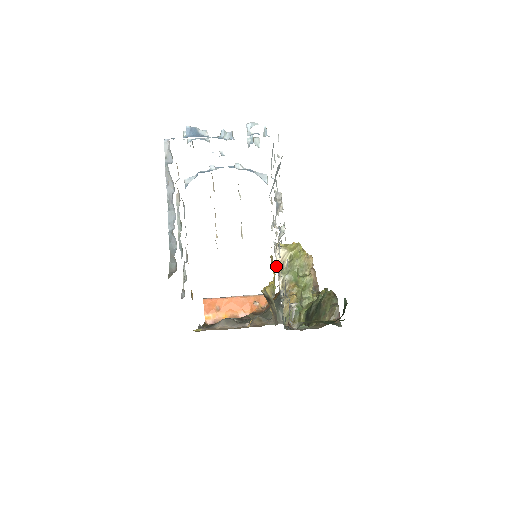
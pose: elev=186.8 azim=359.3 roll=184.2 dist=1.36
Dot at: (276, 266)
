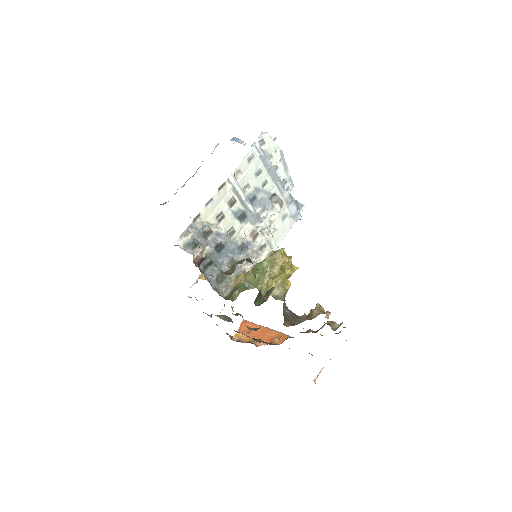
Dot at: occluded
